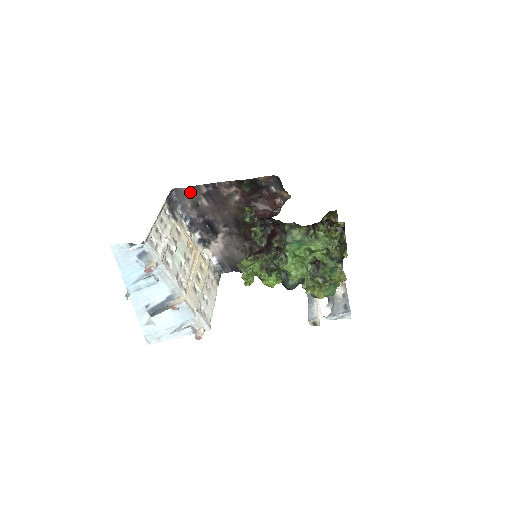
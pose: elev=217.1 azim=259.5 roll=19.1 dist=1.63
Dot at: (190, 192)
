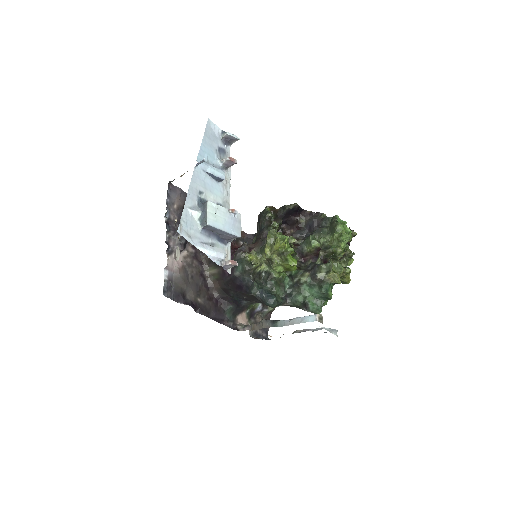
Dot at: (183, 197)
